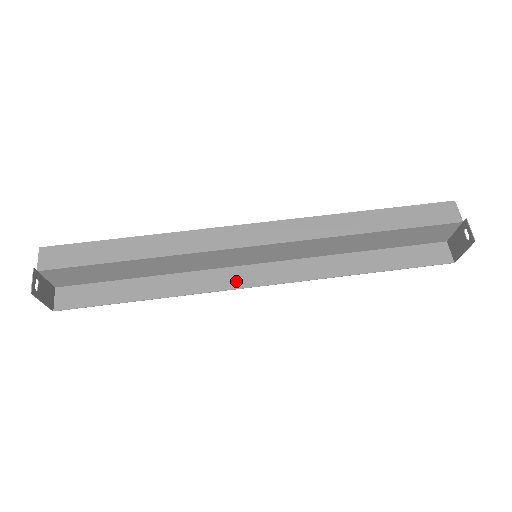
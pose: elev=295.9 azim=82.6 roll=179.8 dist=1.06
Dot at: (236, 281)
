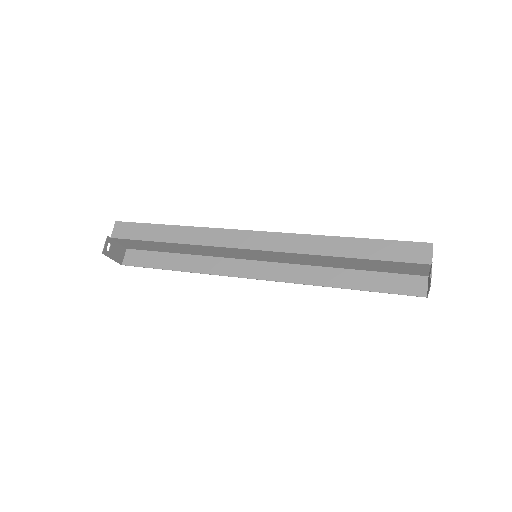
Dot at: (242, 271)
